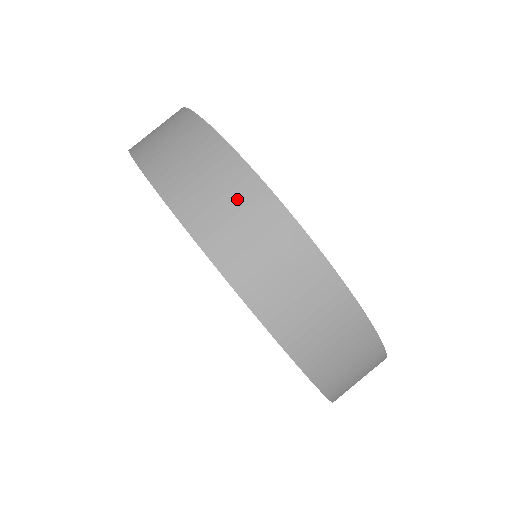
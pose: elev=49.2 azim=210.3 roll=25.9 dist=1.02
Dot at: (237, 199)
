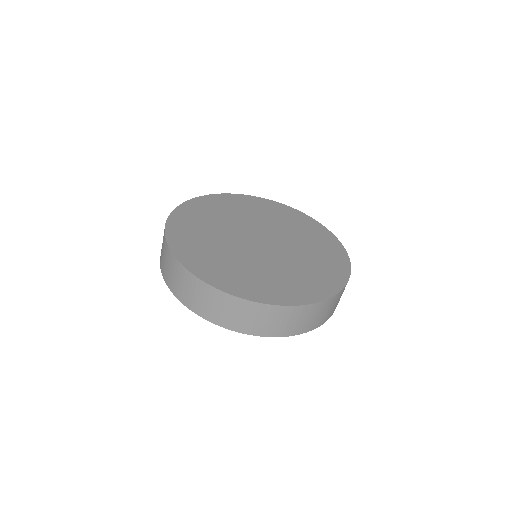
Dot at: (172, 267)
